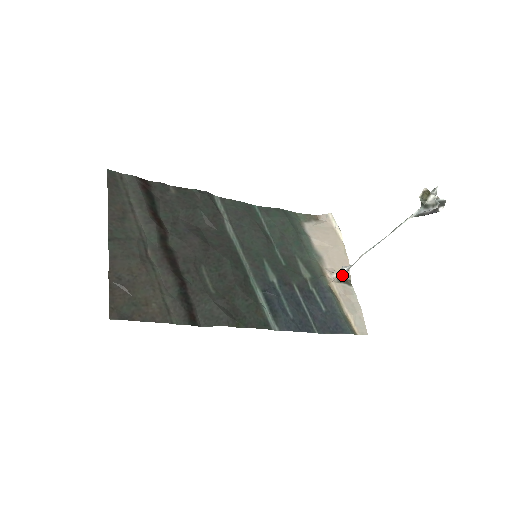
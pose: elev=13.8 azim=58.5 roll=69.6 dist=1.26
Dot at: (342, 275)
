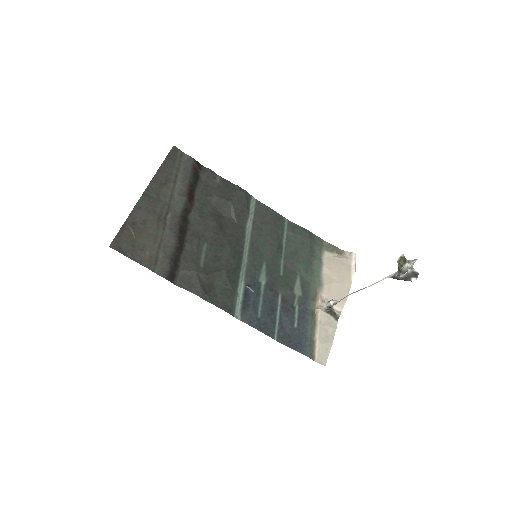
Dot at: (329, 307)
